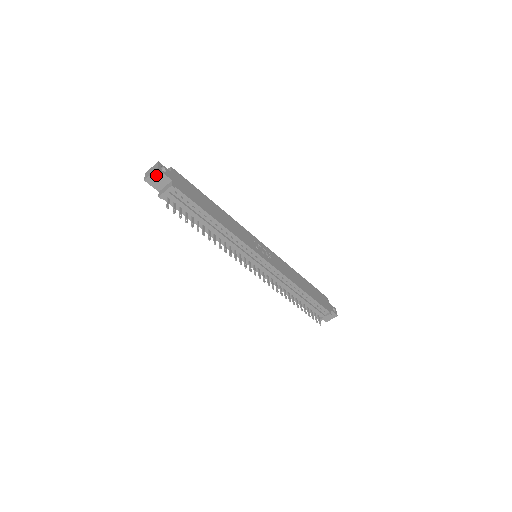
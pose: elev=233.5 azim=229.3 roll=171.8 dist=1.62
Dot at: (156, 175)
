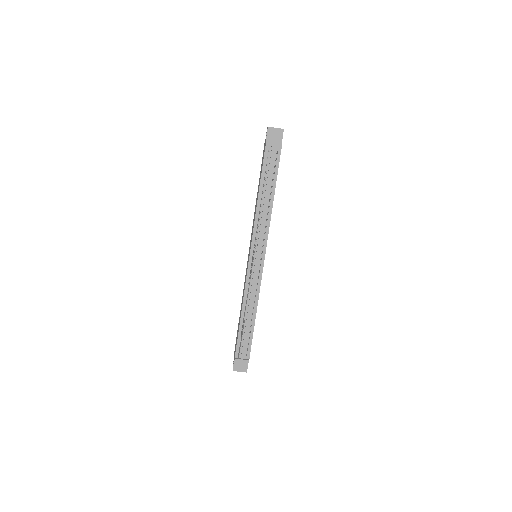
Dot at: (278, 132)
